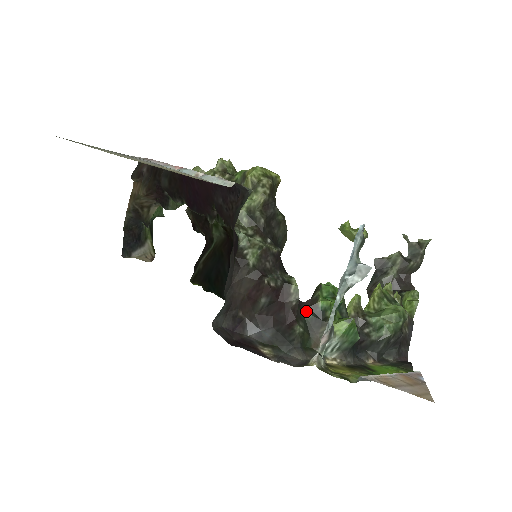
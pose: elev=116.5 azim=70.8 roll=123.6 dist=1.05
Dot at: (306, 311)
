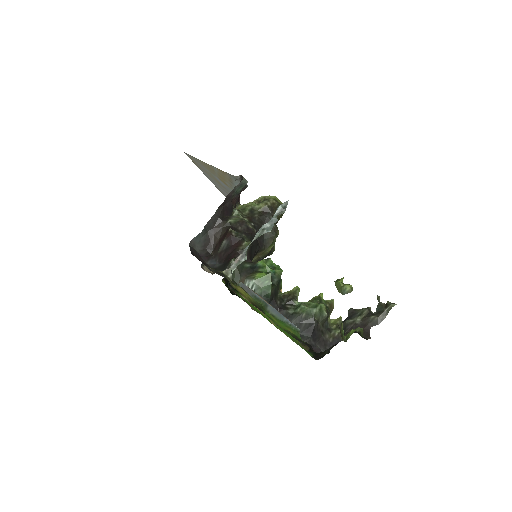
Dot at: (248, 263)
